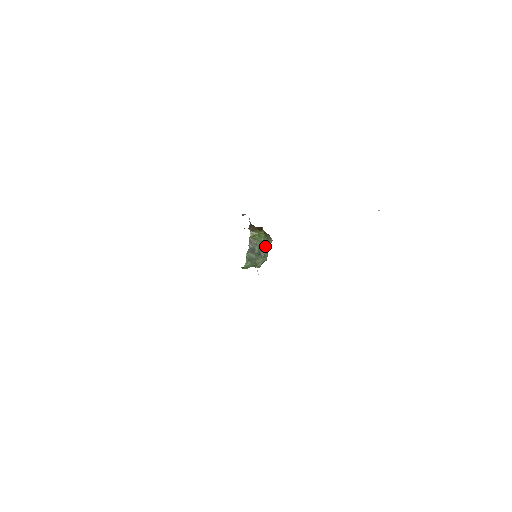
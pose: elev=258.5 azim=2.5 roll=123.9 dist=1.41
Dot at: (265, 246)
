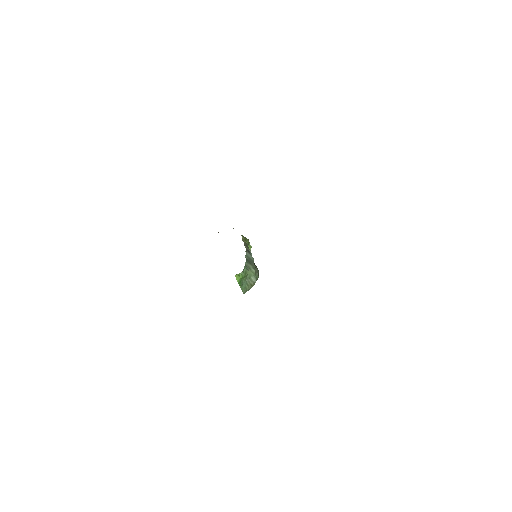
Dot at: occluded
